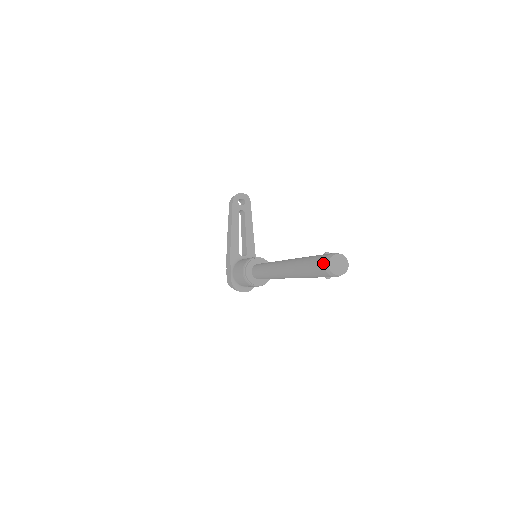
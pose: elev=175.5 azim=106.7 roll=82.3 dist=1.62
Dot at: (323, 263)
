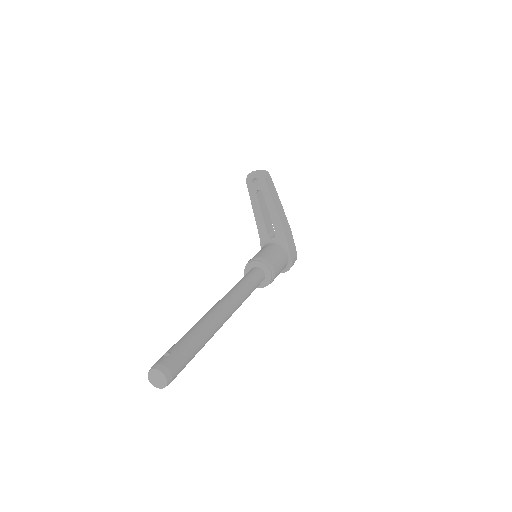
Dot at: occluded
